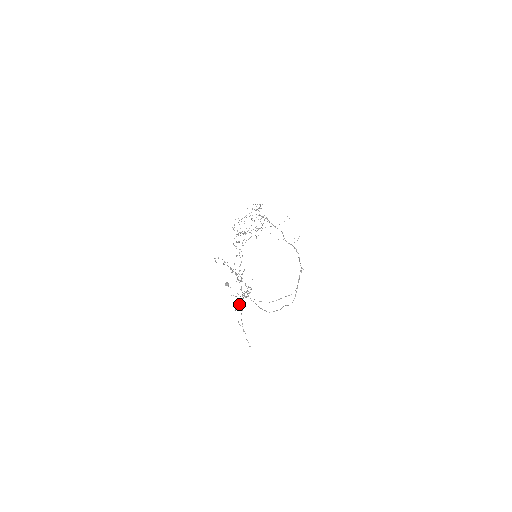
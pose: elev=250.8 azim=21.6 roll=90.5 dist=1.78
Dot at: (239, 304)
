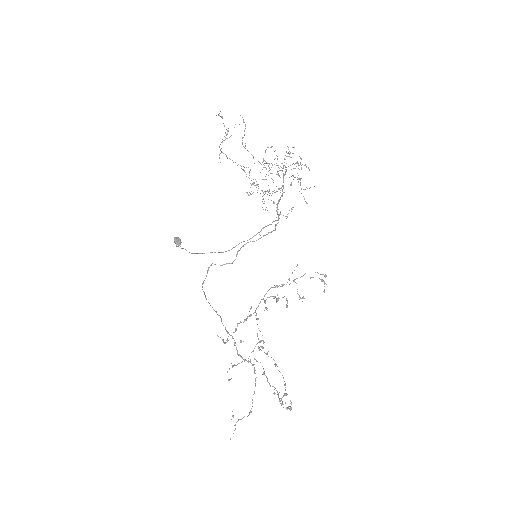
Dot at: occluded
